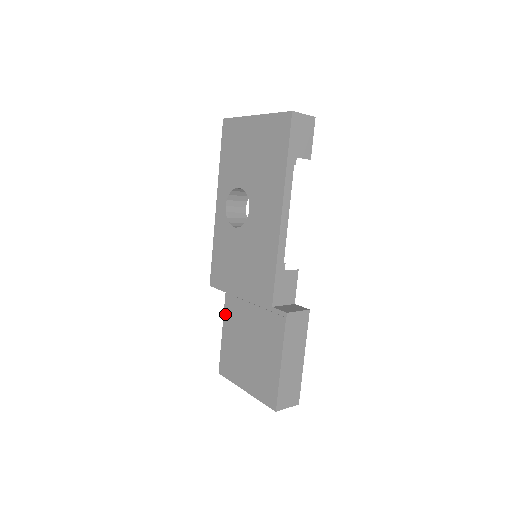
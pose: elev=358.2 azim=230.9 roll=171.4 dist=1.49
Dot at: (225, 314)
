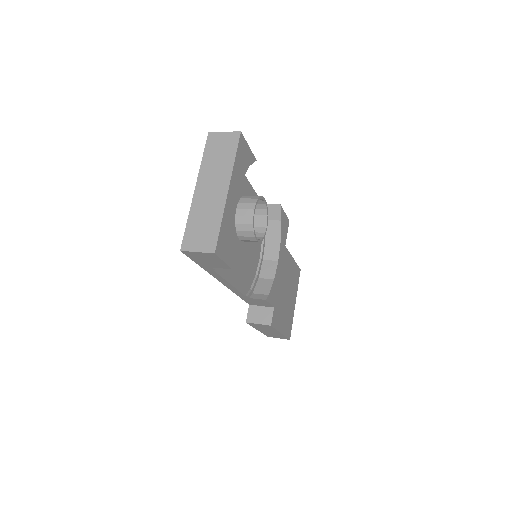
Dot at: occluded
